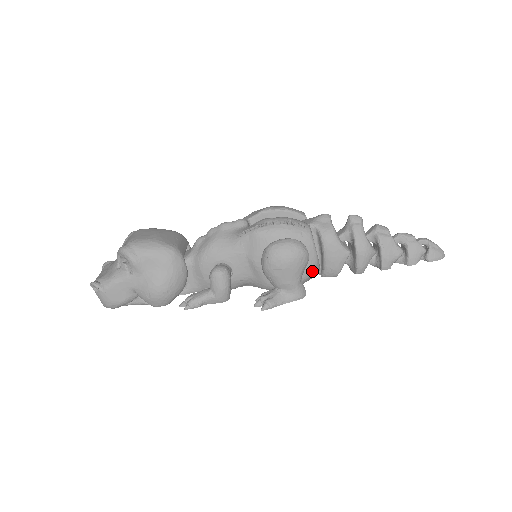
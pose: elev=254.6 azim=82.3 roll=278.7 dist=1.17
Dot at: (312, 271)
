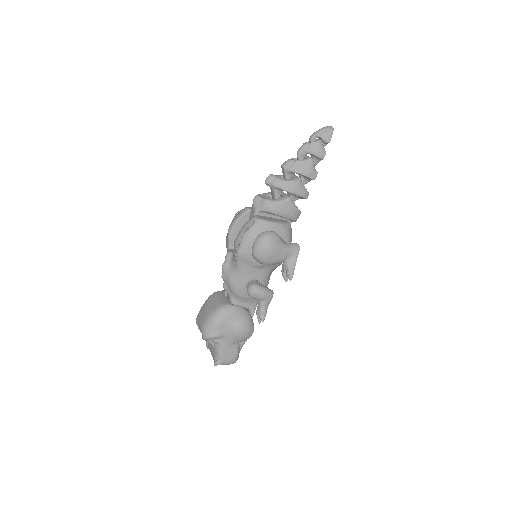
Dot at: (286, 231)
